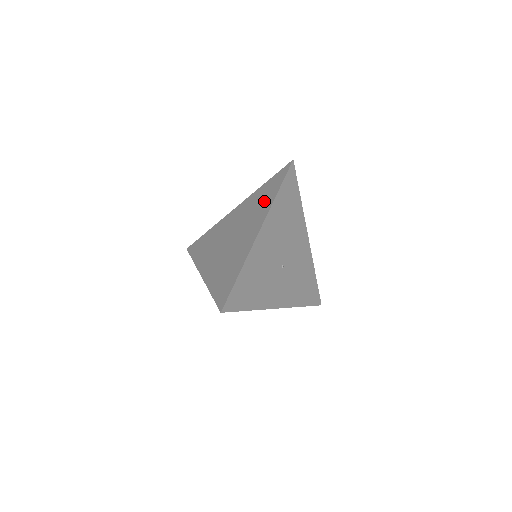
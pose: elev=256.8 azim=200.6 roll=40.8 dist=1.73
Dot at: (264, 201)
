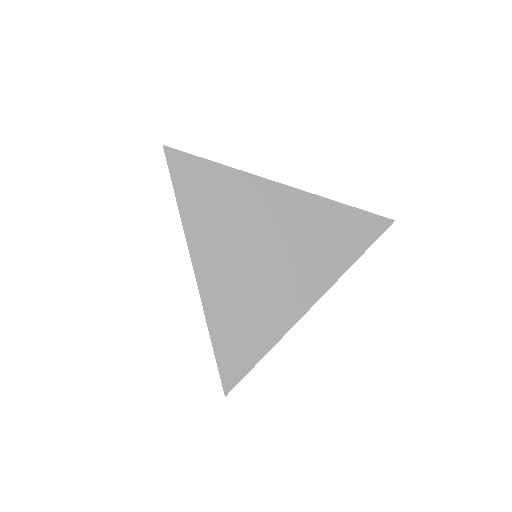
Dot at: (334, 249)
